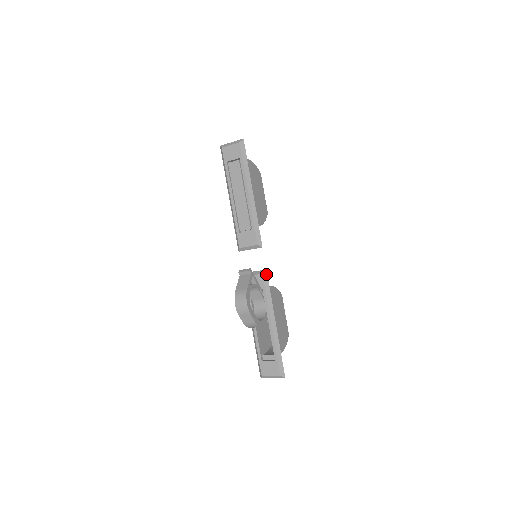
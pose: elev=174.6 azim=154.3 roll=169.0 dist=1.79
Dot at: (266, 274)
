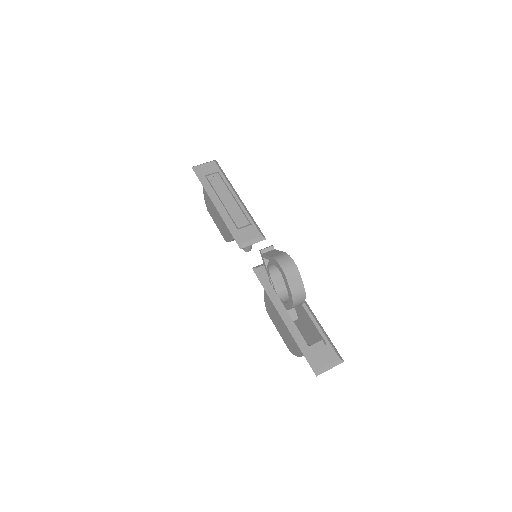
Dot at: occluded
